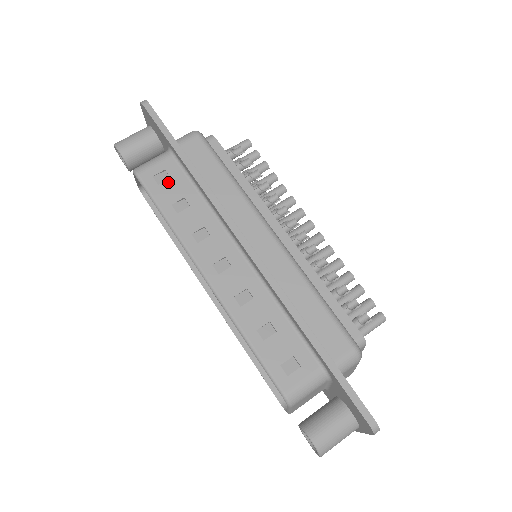
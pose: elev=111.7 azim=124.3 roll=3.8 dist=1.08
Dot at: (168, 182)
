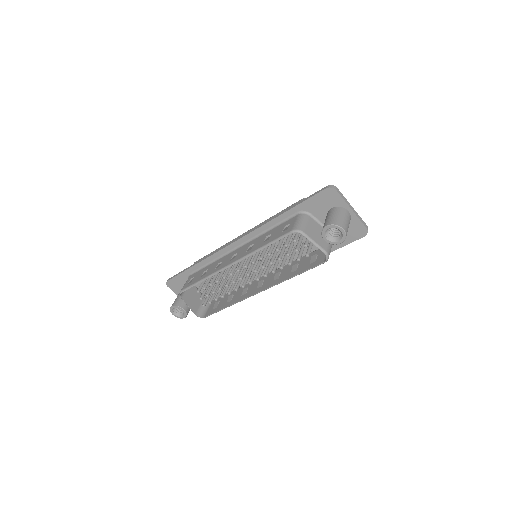
Dot at: (194, 278)
